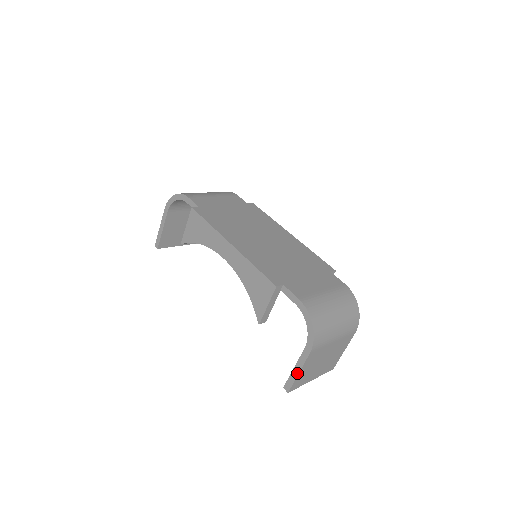
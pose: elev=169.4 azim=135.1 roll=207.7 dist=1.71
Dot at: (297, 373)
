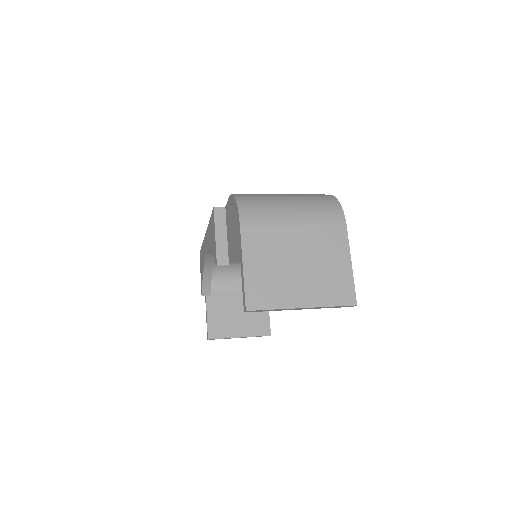
Dot at: (242, 270)
